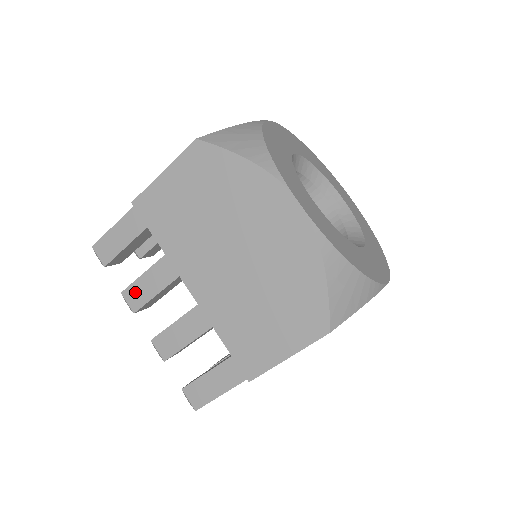
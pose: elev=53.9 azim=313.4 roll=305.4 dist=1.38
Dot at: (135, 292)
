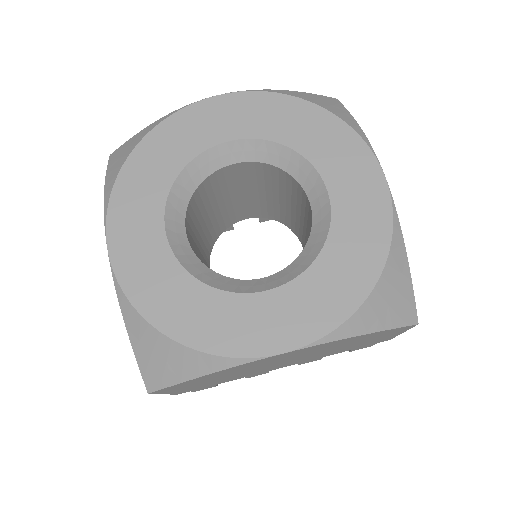
Dot at: occluded
